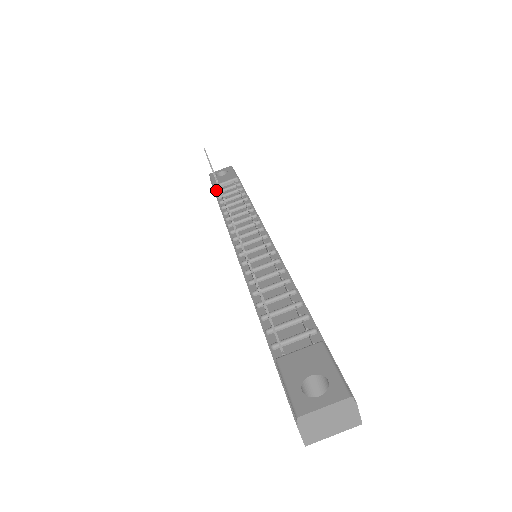
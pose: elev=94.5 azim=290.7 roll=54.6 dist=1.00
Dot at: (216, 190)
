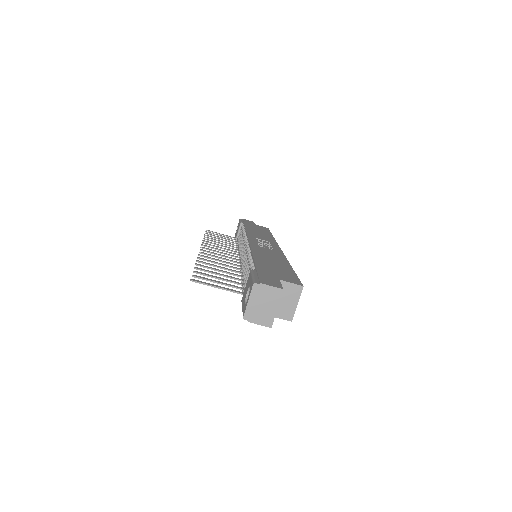
Dot at: occluded
